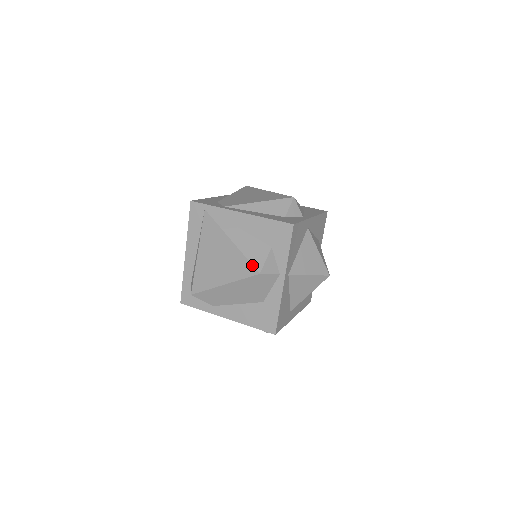
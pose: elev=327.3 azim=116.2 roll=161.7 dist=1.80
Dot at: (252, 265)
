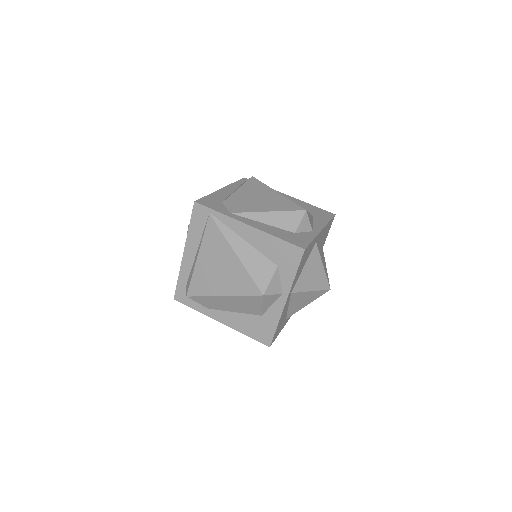
Dot at: (256, 285)
